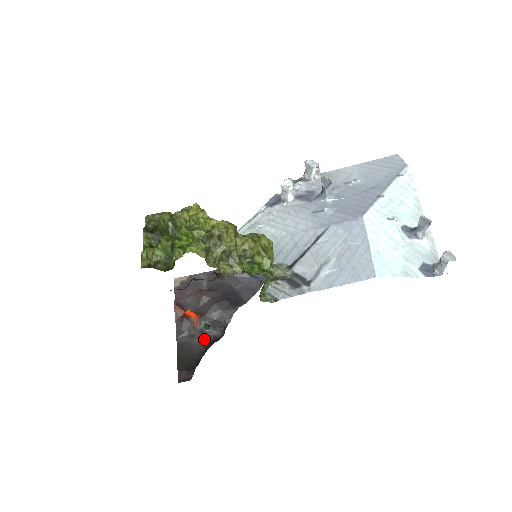
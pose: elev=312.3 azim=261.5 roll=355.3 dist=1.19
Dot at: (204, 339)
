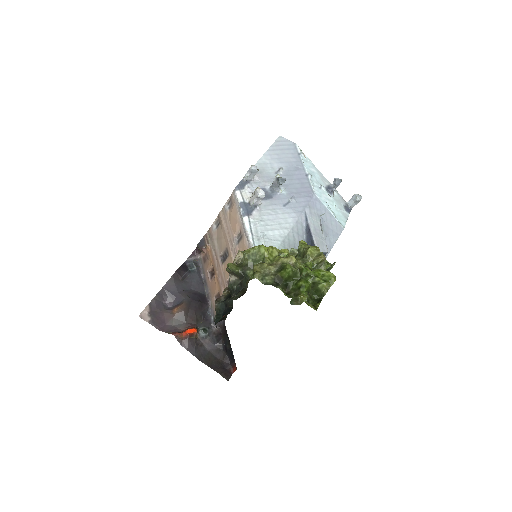
Dot at: (211, 341)
